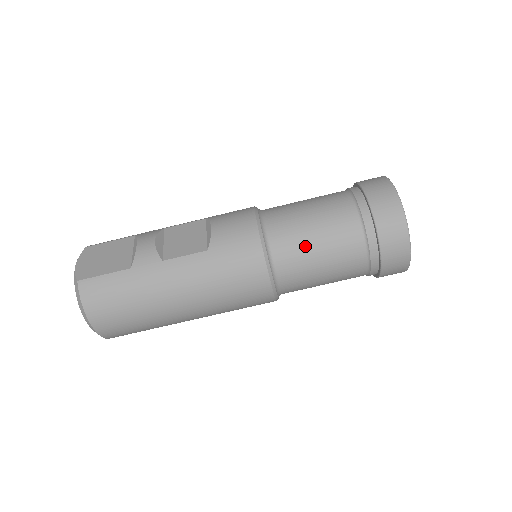
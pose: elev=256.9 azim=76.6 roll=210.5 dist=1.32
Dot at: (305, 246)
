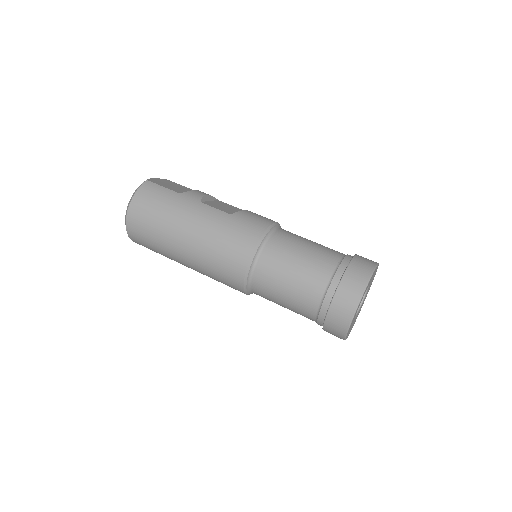
Dot at: (290, 254)
